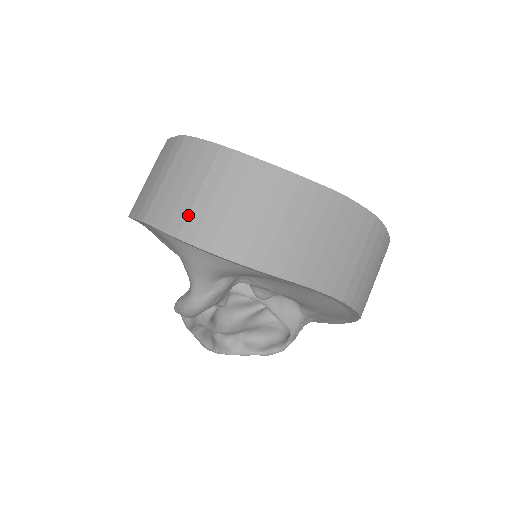
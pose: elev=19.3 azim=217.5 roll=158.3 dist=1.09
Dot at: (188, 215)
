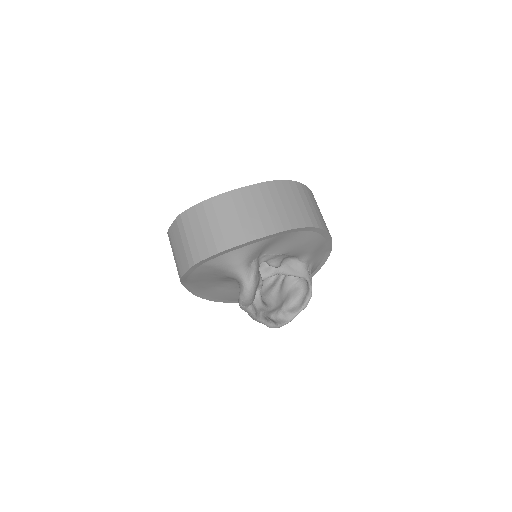
Dot at: (214, 240)
